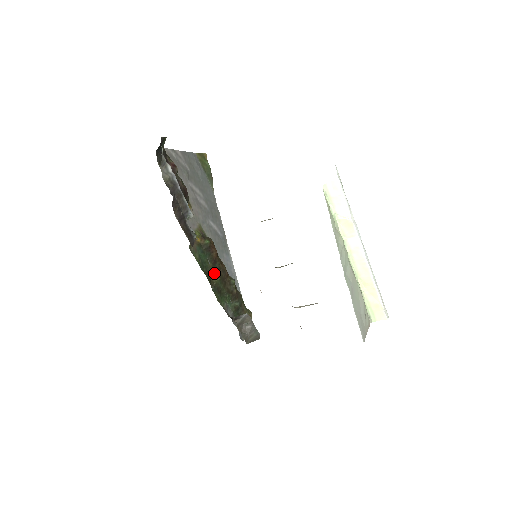
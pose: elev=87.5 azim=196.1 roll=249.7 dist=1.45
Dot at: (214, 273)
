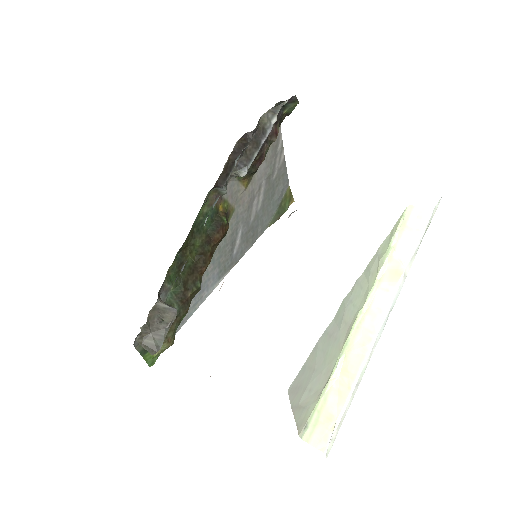
Dot at: (197, 248)
